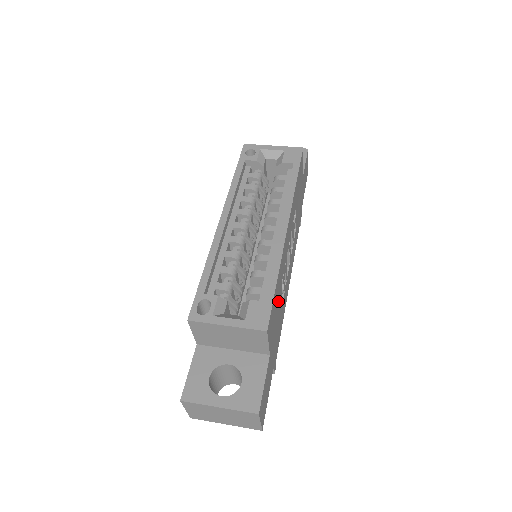
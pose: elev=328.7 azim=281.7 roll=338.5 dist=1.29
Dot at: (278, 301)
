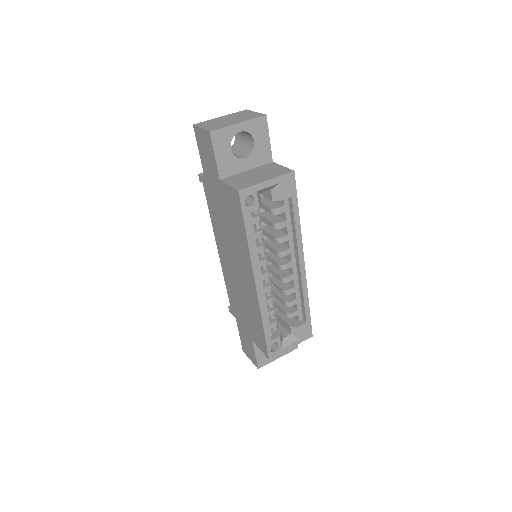
Dot at: occluded
